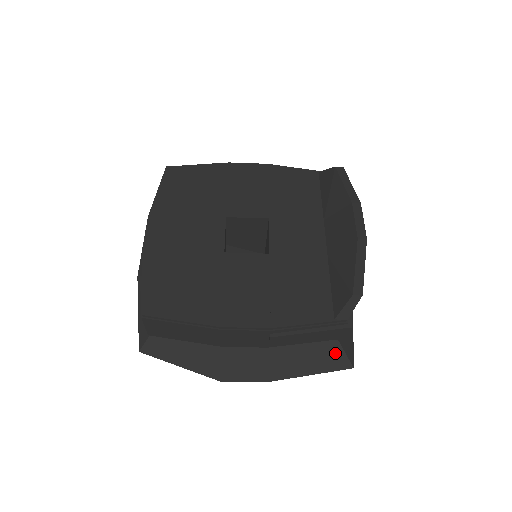
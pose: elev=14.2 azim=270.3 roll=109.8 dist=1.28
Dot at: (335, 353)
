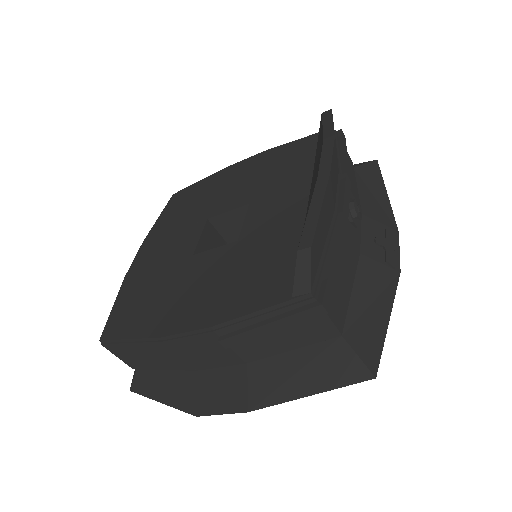
Dot at: (341, 357)
